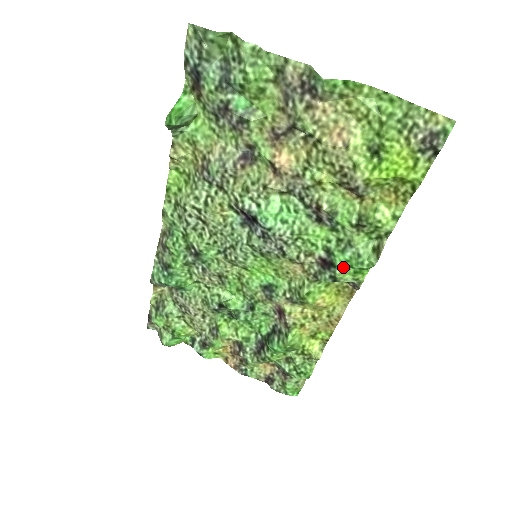
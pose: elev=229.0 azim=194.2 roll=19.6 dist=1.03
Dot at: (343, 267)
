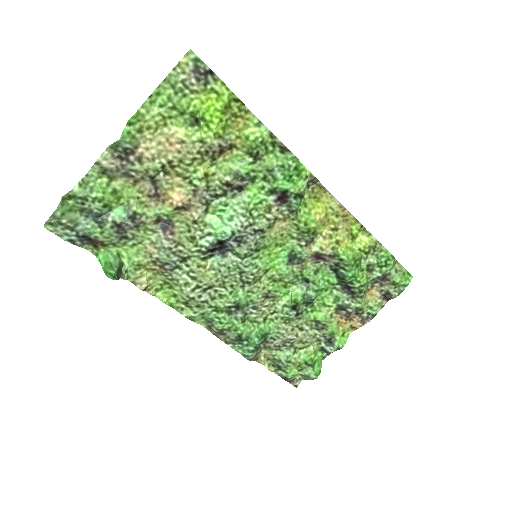
Dot at: (289, 184)
